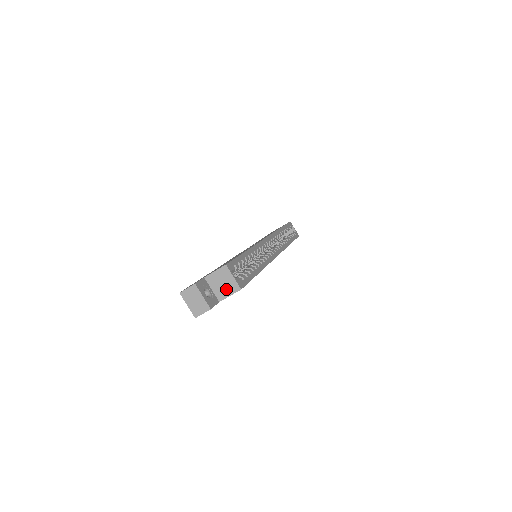
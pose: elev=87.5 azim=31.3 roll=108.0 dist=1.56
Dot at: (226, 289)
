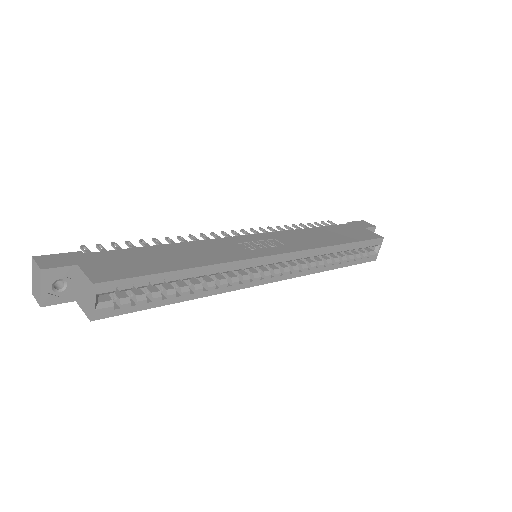
Dot at: (83, 301)
